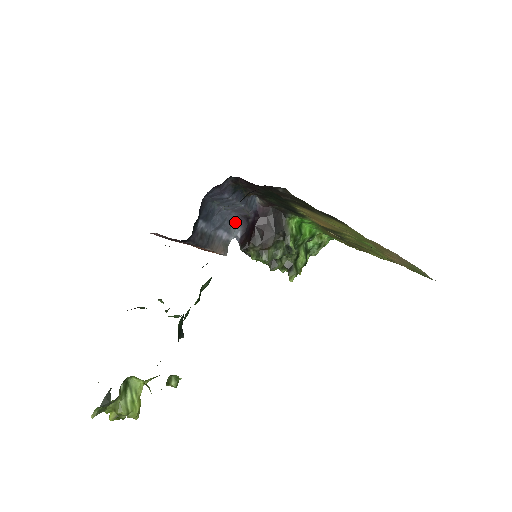
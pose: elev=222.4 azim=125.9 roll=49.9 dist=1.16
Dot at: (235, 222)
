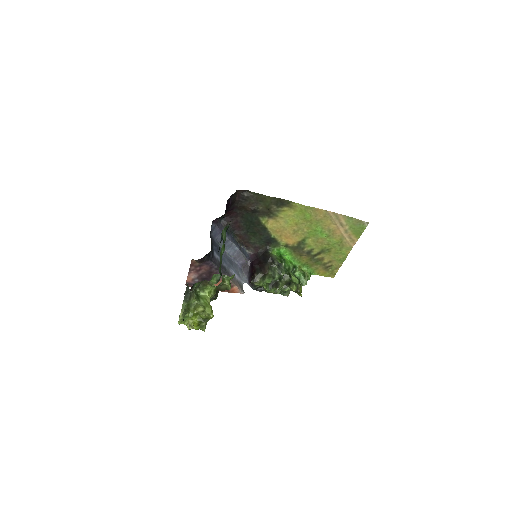
Dot at: (240, 271)
